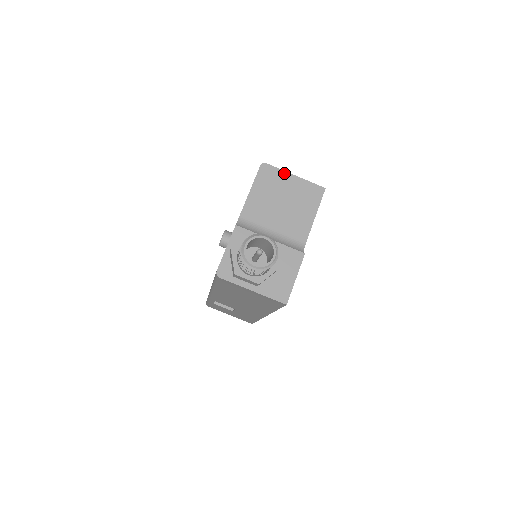
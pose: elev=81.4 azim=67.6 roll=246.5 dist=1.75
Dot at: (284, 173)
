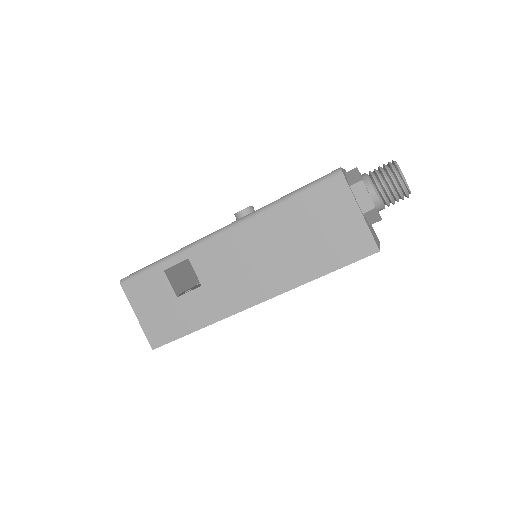
Dot at: occluded
